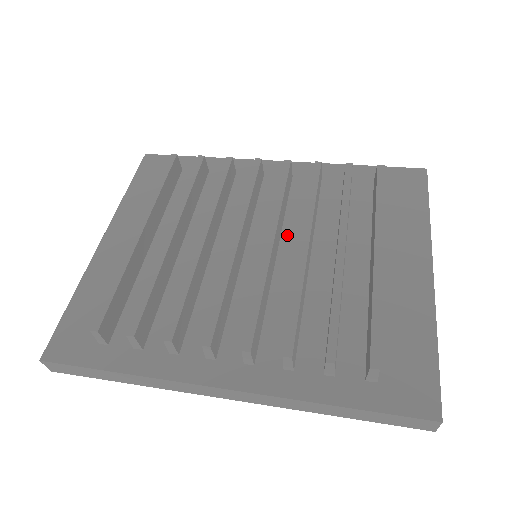
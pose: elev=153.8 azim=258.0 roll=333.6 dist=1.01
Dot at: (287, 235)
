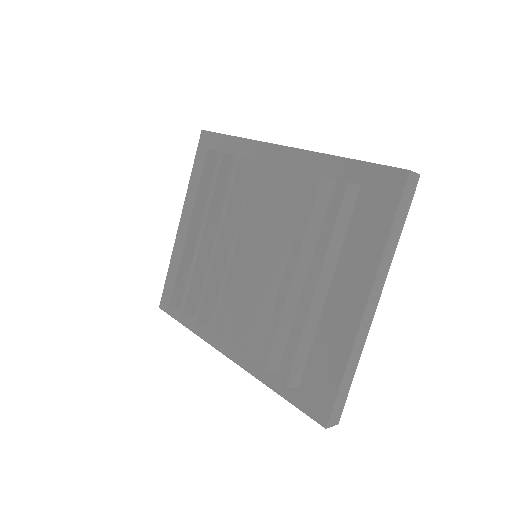
Dot at: occluded
